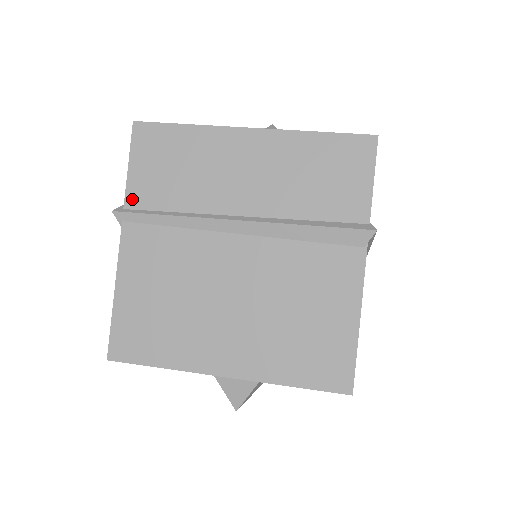
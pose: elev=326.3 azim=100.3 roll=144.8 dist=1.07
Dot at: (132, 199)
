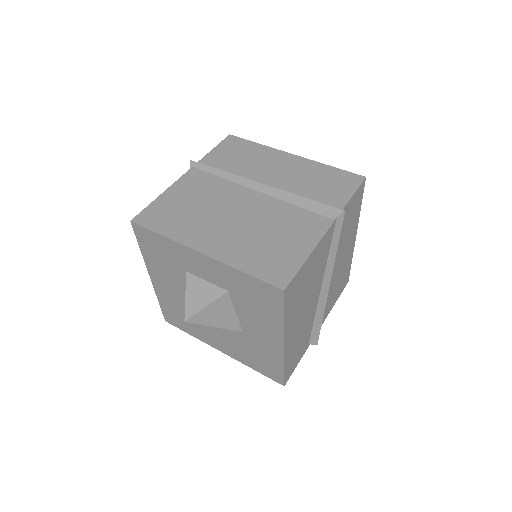
Dot at: (205, 160)
